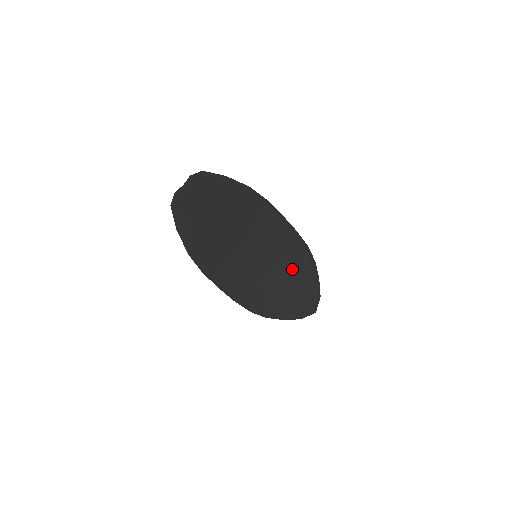
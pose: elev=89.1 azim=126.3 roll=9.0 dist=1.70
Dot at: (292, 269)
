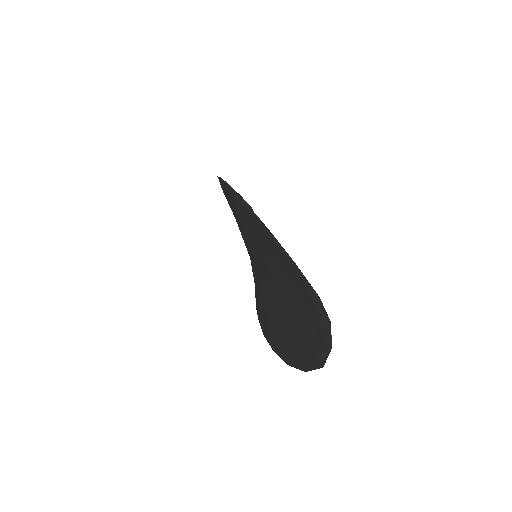
Dot at: occluded
